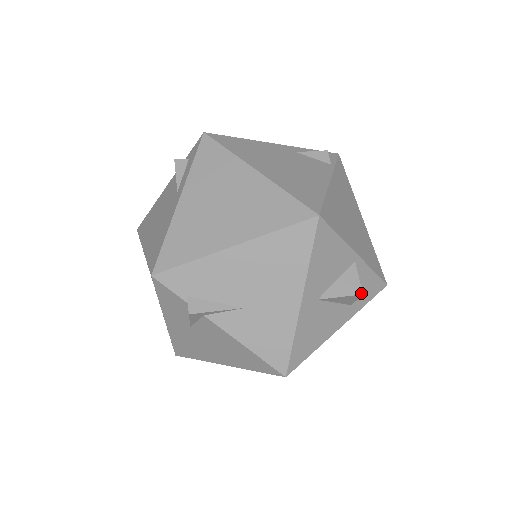
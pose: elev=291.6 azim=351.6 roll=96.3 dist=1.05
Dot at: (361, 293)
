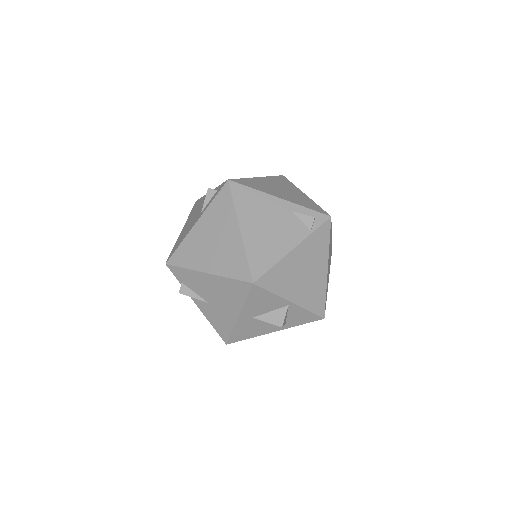
Dot at: (281, 326)
